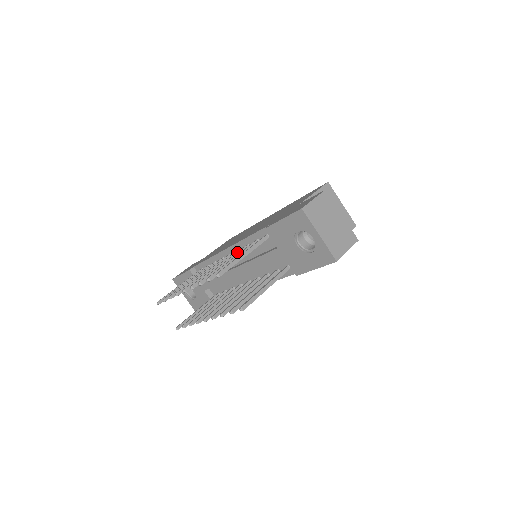
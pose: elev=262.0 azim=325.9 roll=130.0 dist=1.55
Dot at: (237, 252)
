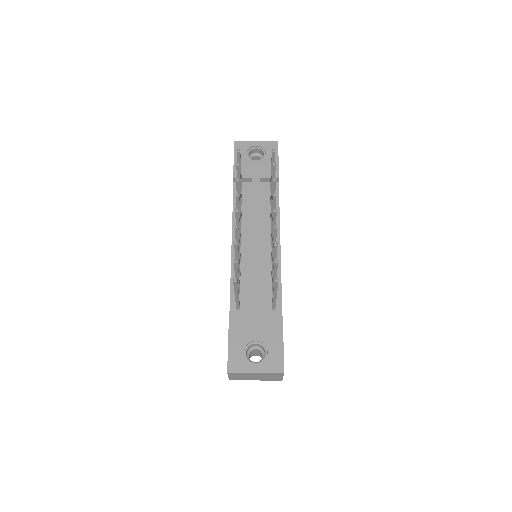
Dot at: occluded
